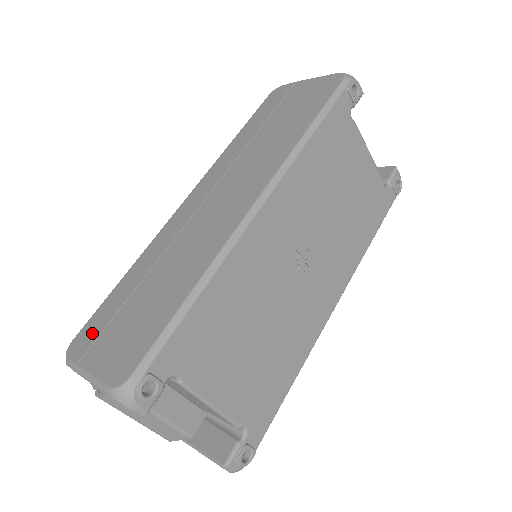
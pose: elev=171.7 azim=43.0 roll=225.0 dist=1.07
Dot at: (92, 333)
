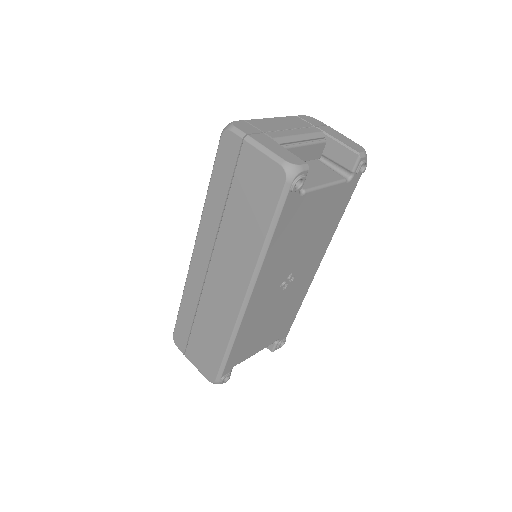
Dot at: (182, 339)
